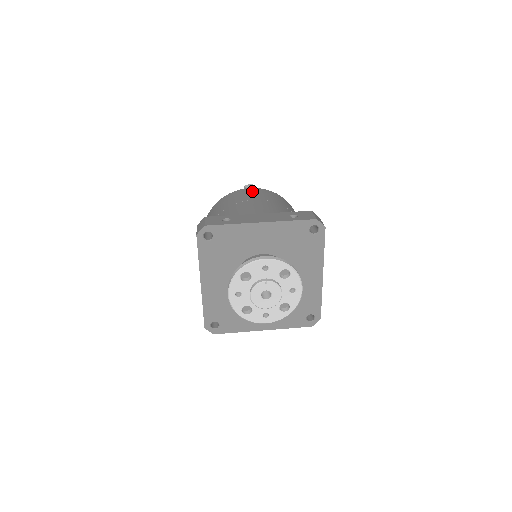
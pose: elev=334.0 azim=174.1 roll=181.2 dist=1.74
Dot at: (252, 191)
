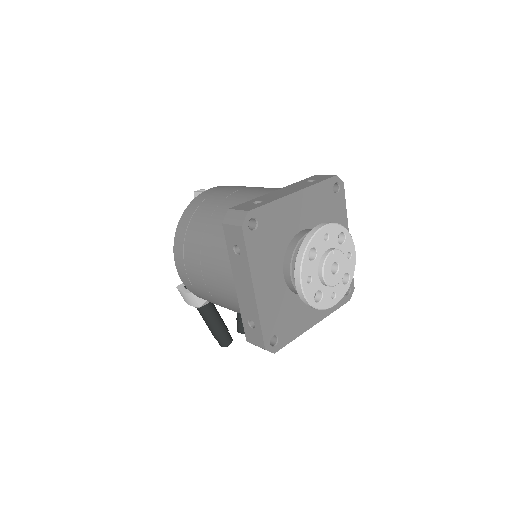
Dot at: (220, 188)
